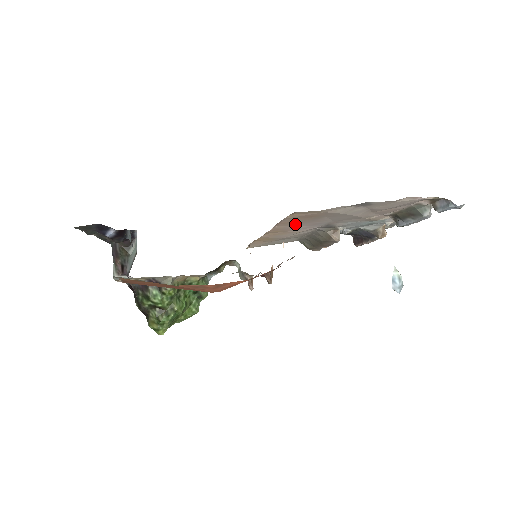
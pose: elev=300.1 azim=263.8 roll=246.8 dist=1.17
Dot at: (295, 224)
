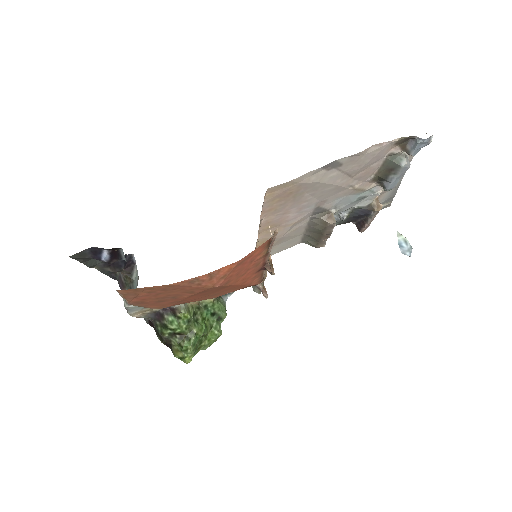
Dot at: (282, 212)
